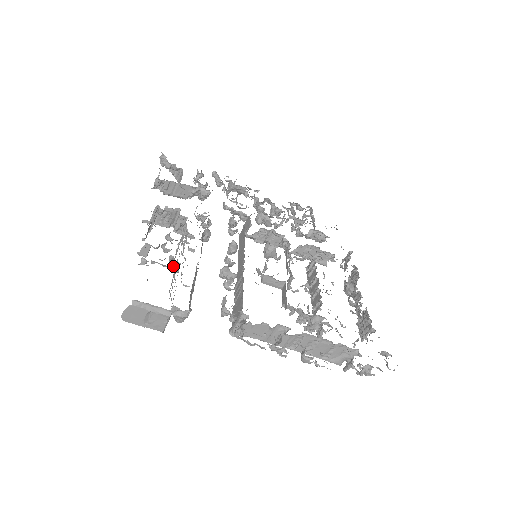
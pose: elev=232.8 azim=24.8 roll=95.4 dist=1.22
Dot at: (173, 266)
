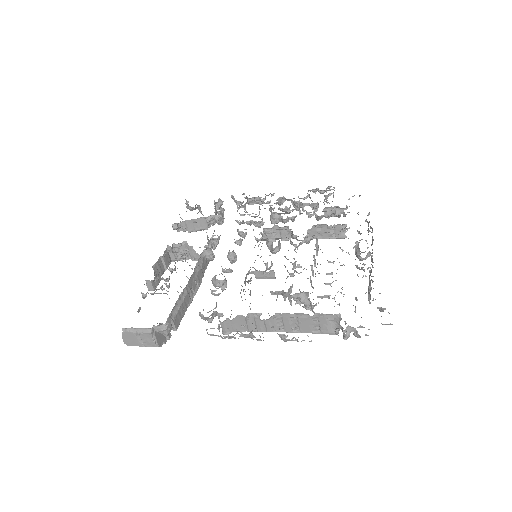
Dot at: (168, 291)
